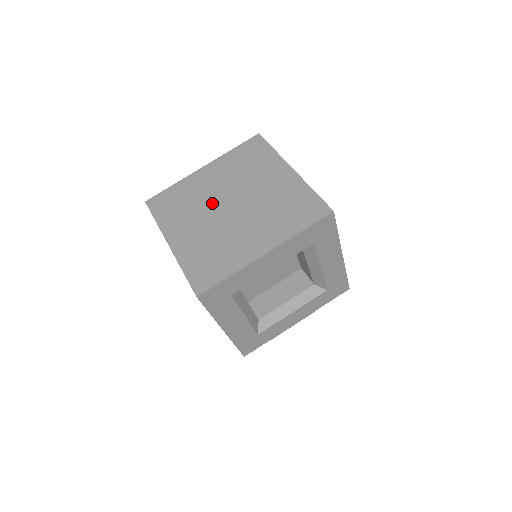
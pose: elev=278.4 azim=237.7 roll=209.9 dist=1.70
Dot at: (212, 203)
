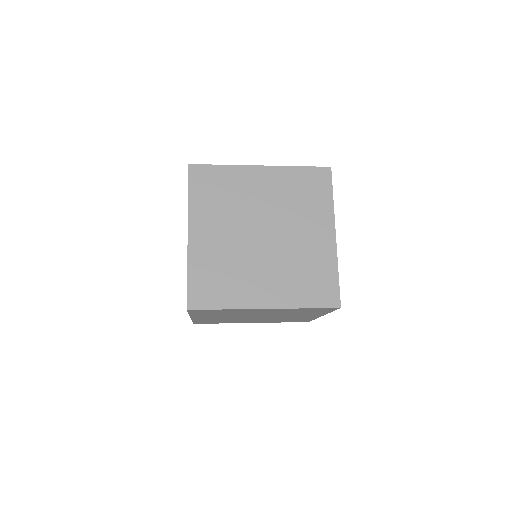
Dot at: (246, 248)
